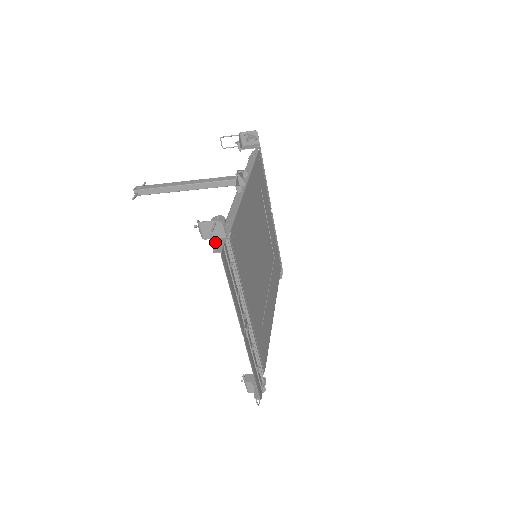
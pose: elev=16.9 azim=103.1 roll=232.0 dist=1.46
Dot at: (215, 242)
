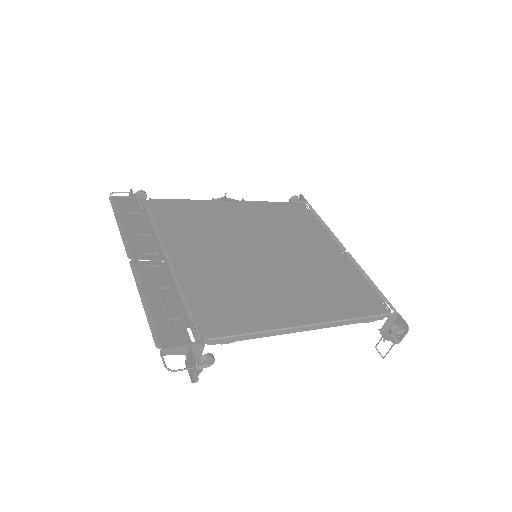
Dot at: occluded
